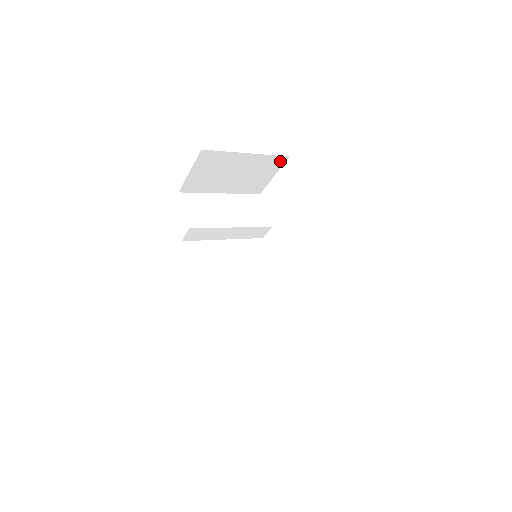
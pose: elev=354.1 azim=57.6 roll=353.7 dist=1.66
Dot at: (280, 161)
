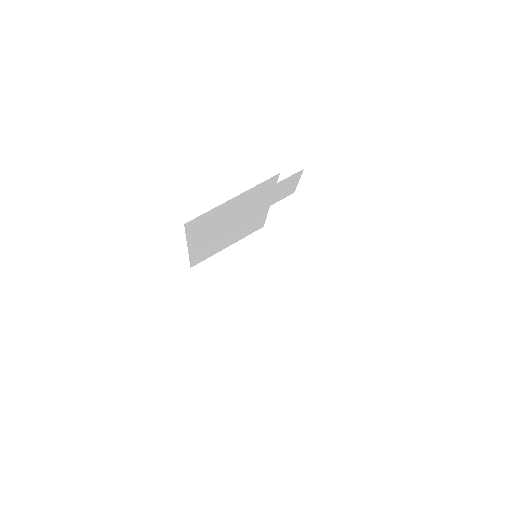
Dot at: occluded
